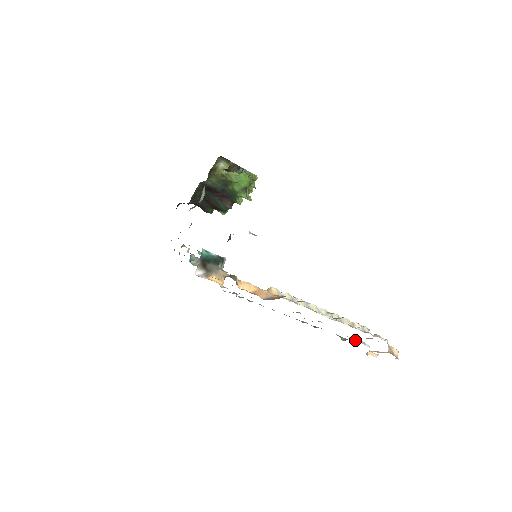
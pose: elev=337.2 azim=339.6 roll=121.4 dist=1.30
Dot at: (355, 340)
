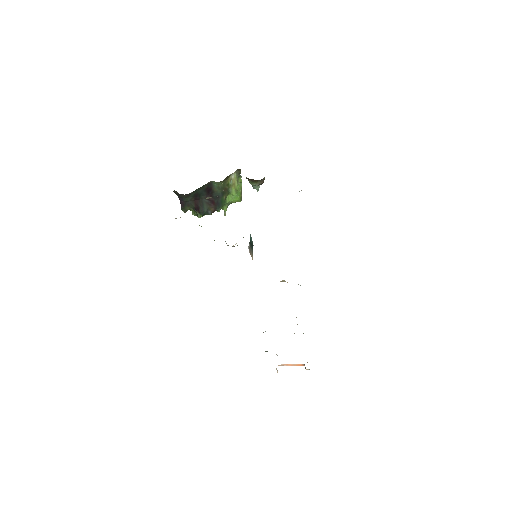
Dot at: occluded
